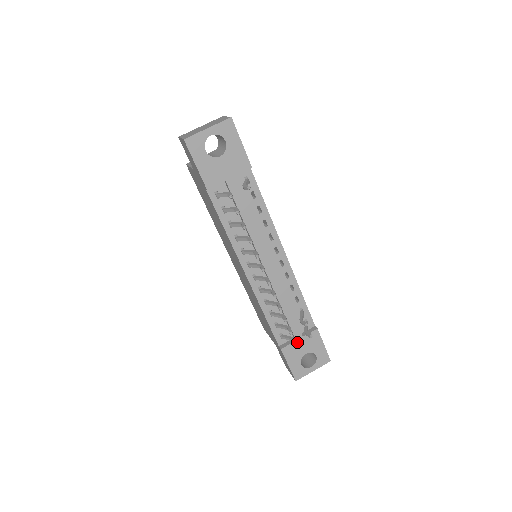
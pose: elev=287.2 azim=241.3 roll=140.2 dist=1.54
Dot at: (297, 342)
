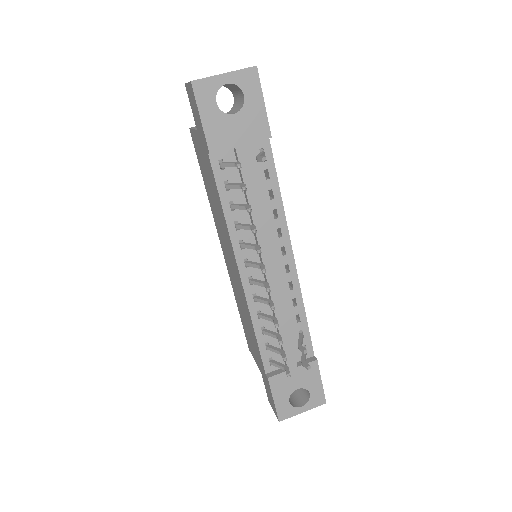
Dot at: occluded
